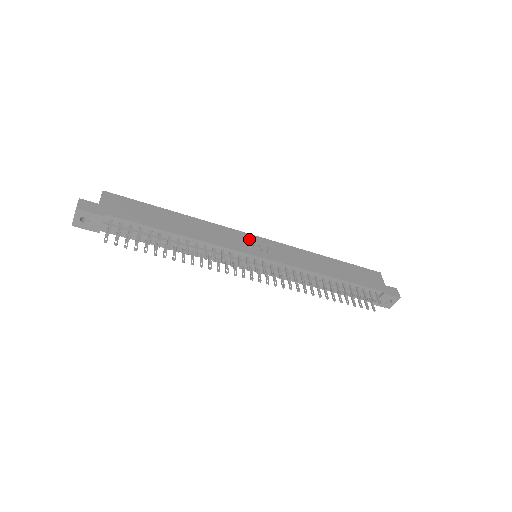
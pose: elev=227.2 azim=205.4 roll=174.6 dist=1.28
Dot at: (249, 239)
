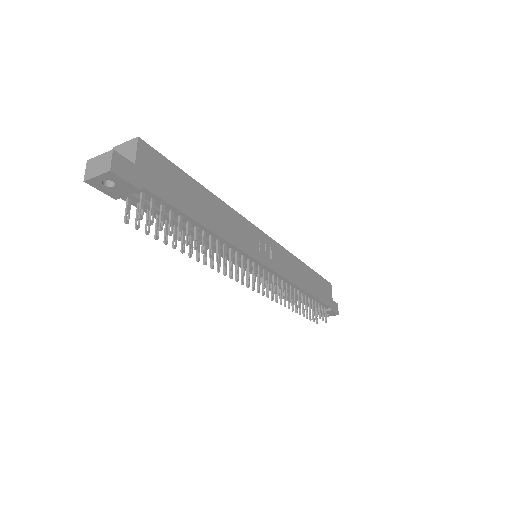
Dot at: (260, 238)
